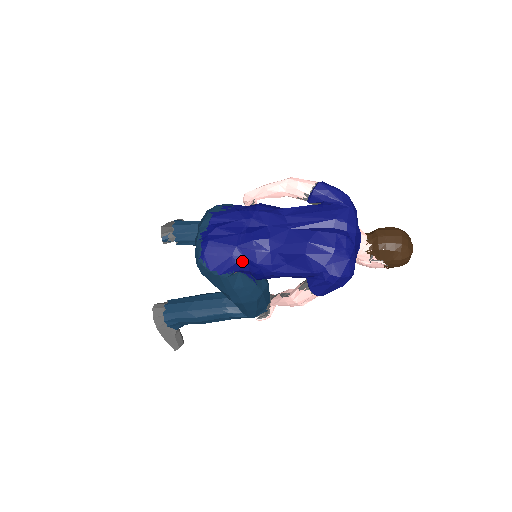
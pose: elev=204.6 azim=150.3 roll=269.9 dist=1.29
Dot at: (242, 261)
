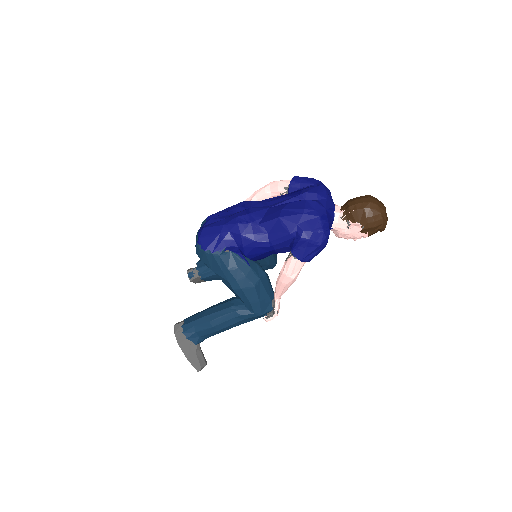
Dot at: (229, 236)
